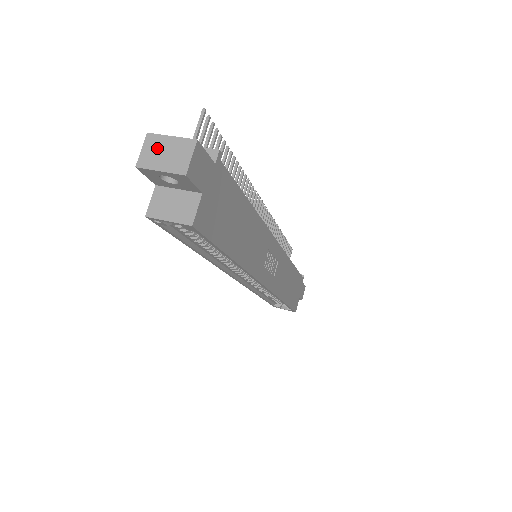
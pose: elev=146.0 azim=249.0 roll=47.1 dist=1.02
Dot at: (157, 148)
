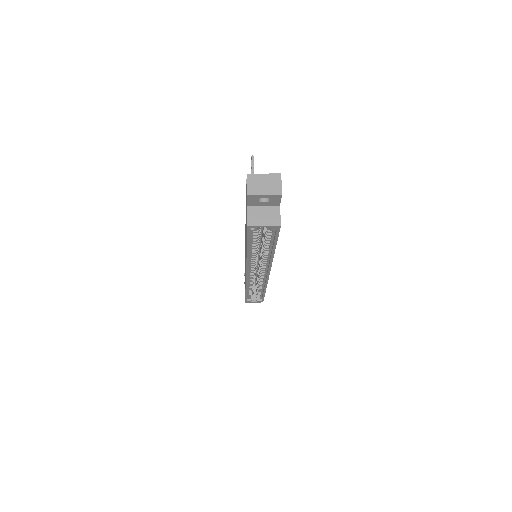
Dot at: (257, 182)
